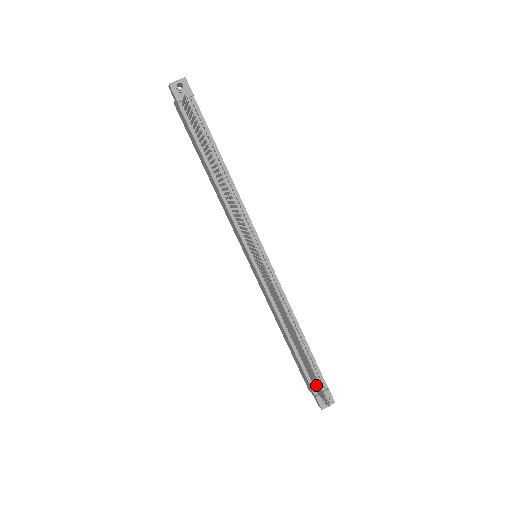
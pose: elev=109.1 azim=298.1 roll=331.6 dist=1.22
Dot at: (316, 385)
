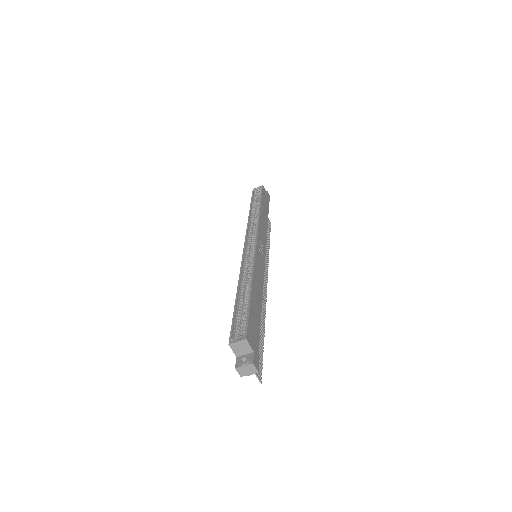
Dot at: occluded
